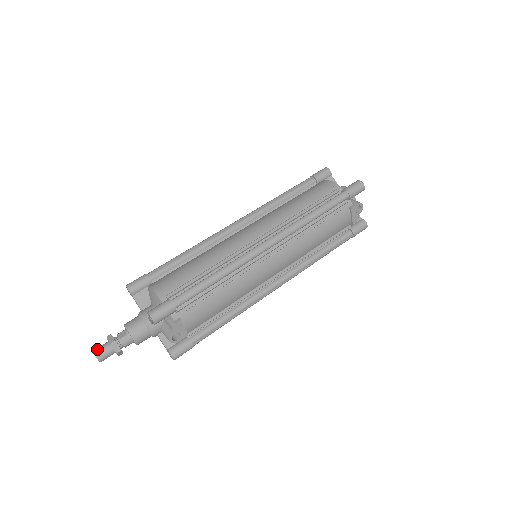
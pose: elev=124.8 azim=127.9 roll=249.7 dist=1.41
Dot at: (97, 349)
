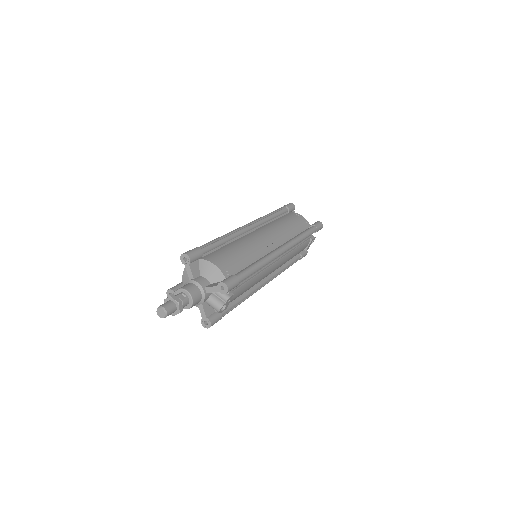
Dot at: (165, 306)
